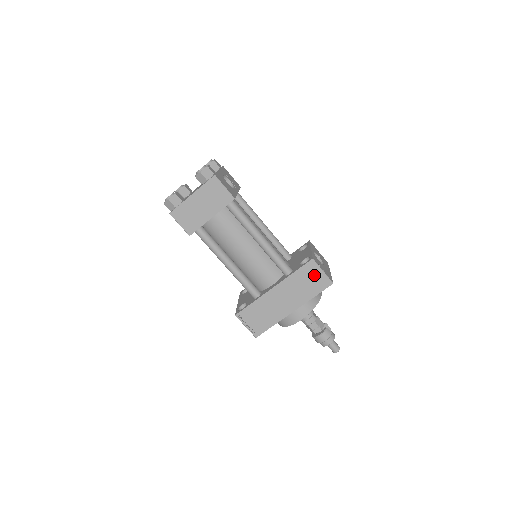
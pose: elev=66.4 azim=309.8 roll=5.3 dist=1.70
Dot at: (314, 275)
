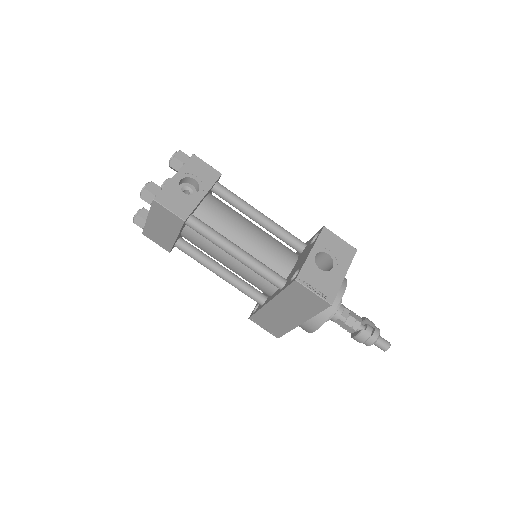
Dot at: (305, 295)
